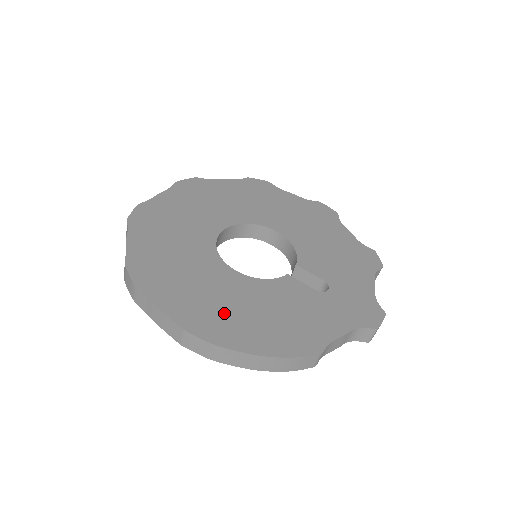
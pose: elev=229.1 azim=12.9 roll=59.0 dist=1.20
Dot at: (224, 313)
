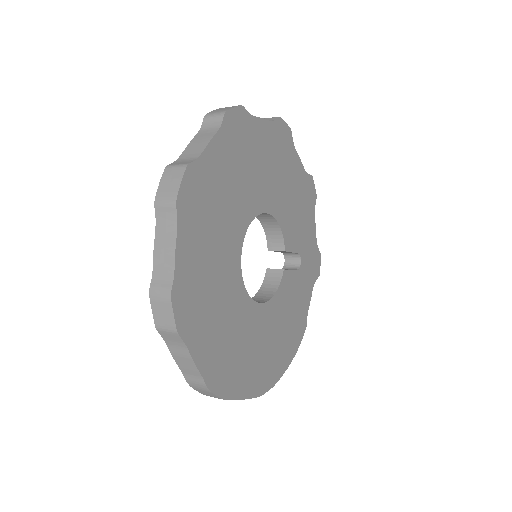
Dot at: (270, 356)
